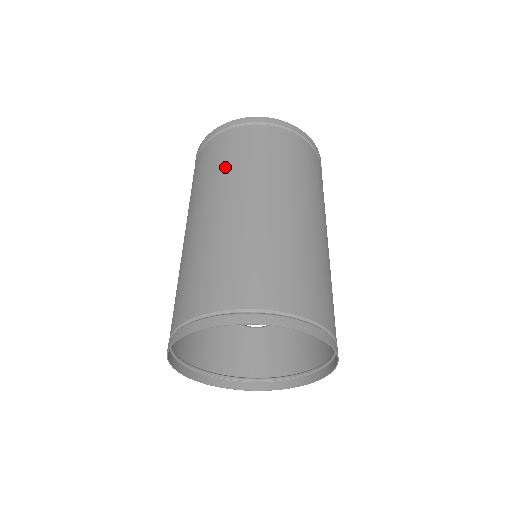
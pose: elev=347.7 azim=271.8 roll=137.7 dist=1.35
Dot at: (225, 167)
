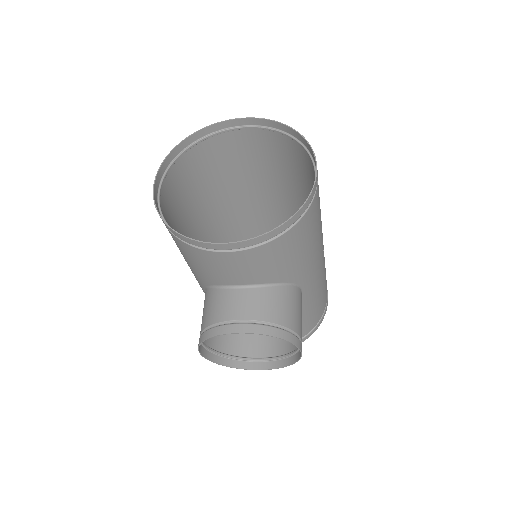
Dot at: (243, 228)
